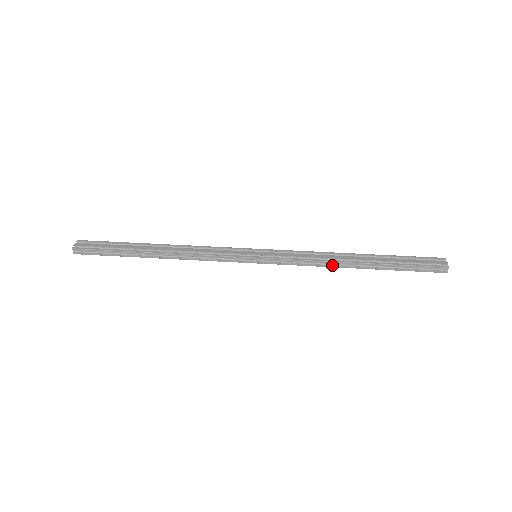
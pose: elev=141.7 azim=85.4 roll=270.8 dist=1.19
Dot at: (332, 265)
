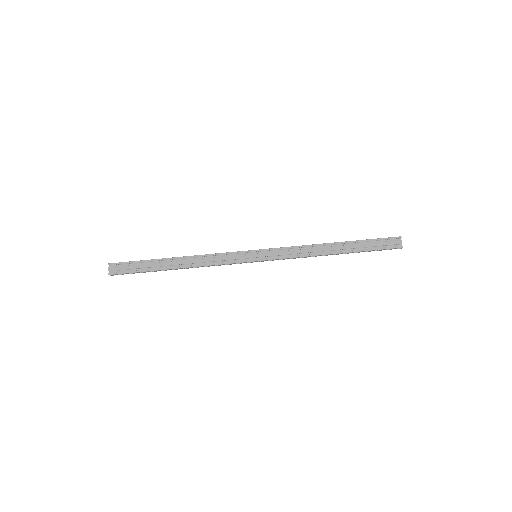
Dot at: (315, 256)
